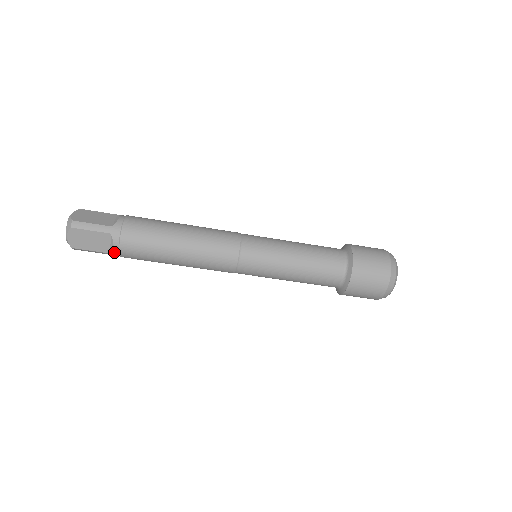
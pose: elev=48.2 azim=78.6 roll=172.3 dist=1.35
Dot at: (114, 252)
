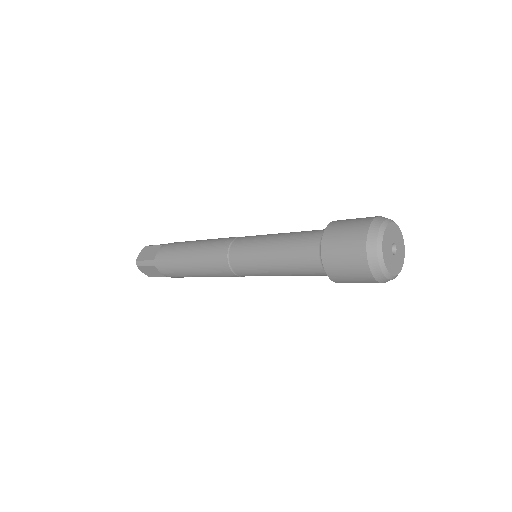
Dot at: (167, 276)
